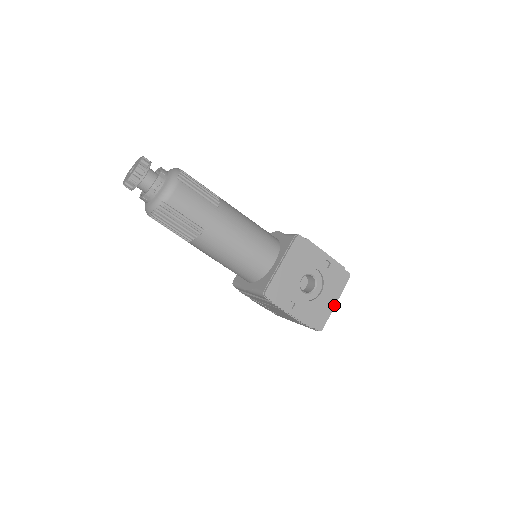
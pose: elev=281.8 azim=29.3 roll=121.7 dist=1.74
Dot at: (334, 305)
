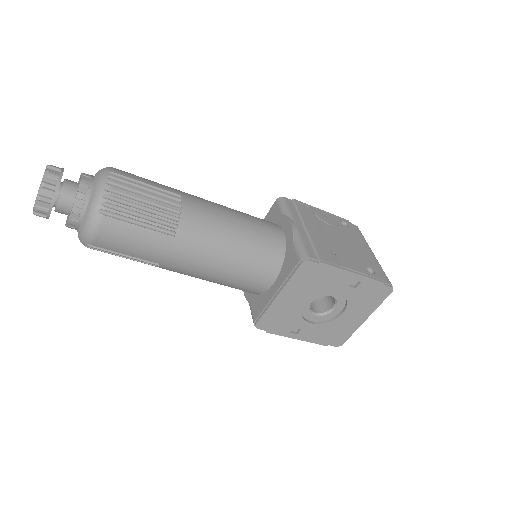
Dot at: (362, 322)
